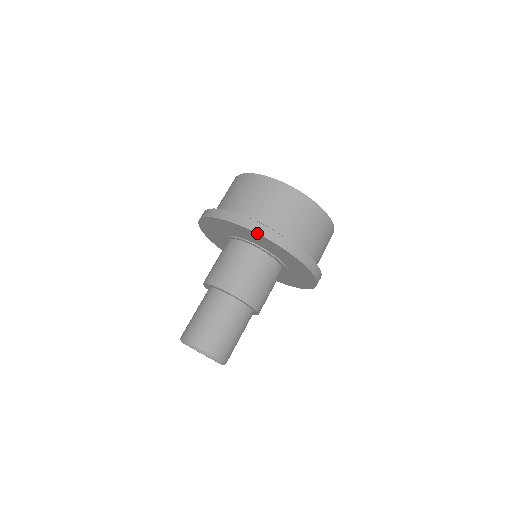
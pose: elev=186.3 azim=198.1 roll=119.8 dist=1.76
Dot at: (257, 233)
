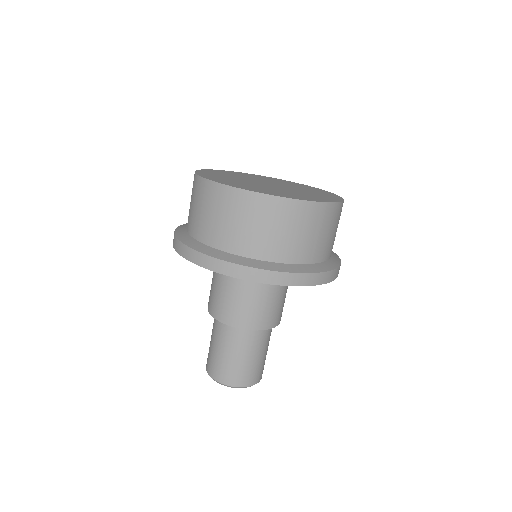
Dot at: occluded
